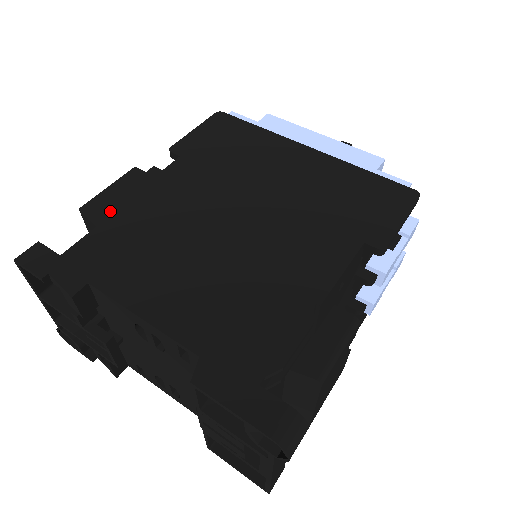
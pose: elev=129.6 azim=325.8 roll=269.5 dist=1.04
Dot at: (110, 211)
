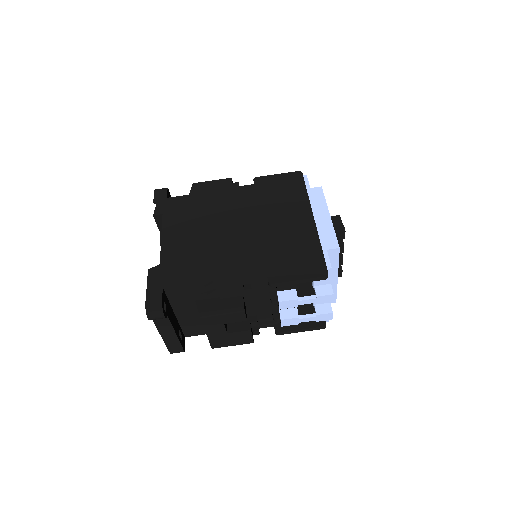
Dot at: (200, 191)
